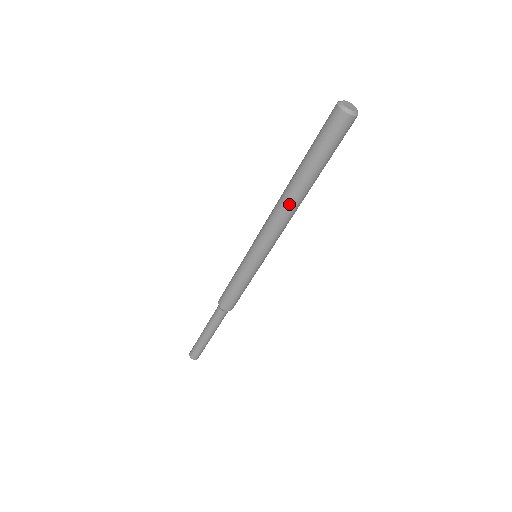
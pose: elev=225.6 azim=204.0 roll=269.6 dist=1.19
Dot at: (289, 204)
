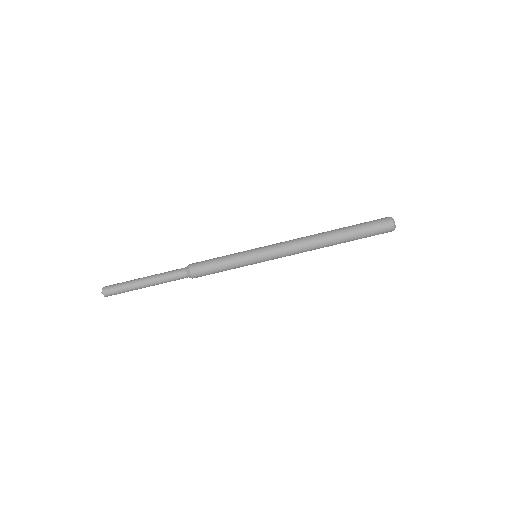
Dot at: (316, 235)
